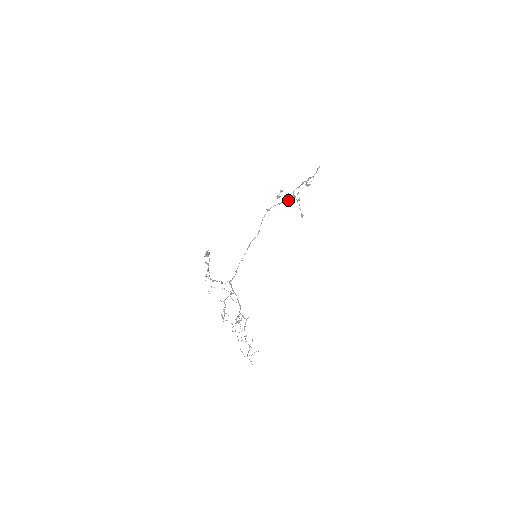
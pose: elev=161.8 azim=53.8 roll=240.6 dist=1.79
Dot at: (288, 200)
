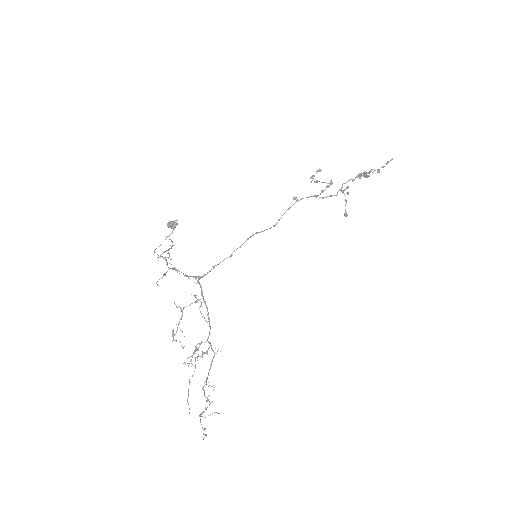
Dot at: (331, 195)
